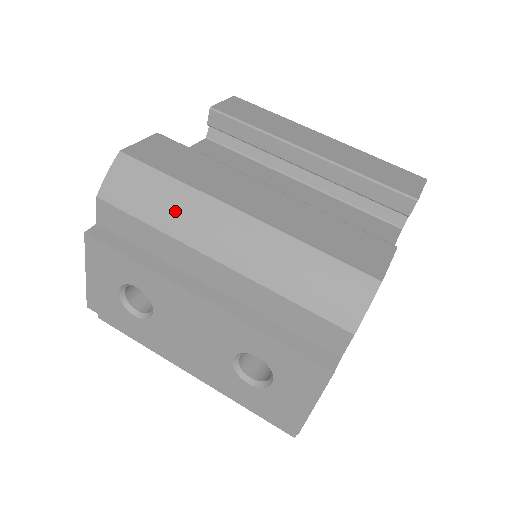
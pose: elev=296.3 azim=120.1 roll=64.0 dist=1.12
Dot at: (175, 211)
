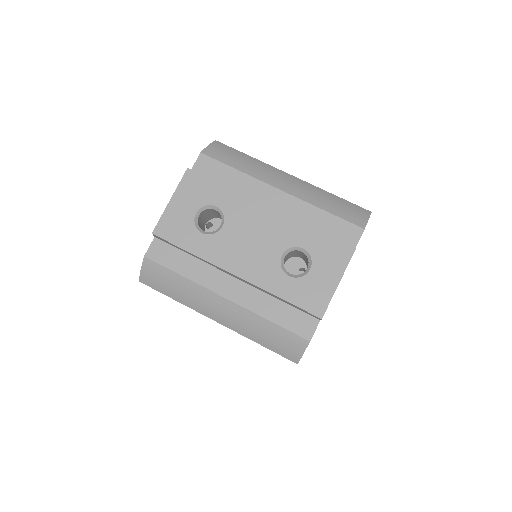
Dot at: (253, 167)
